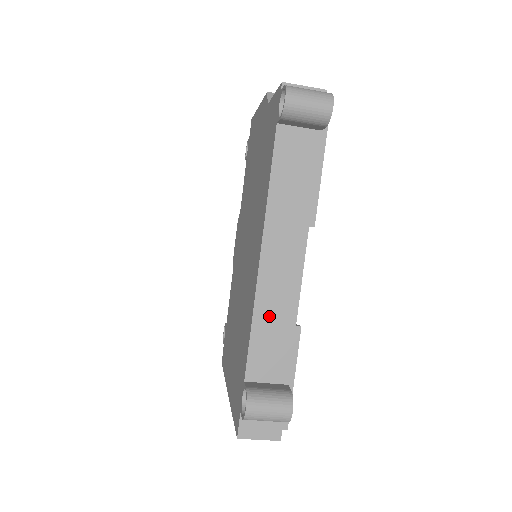
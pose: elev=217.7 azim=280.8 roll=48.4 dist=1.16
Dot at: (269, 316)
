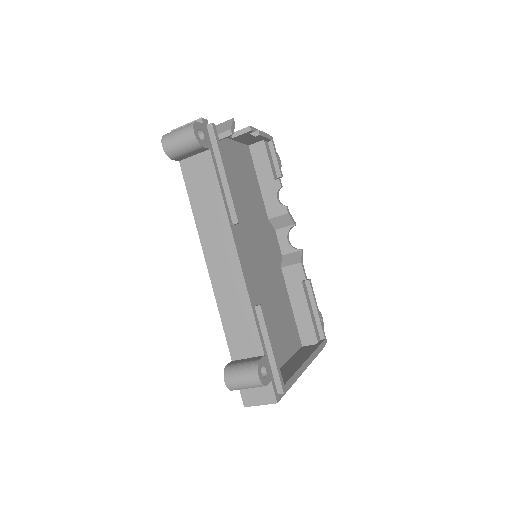
Dot at: (229, 305)
